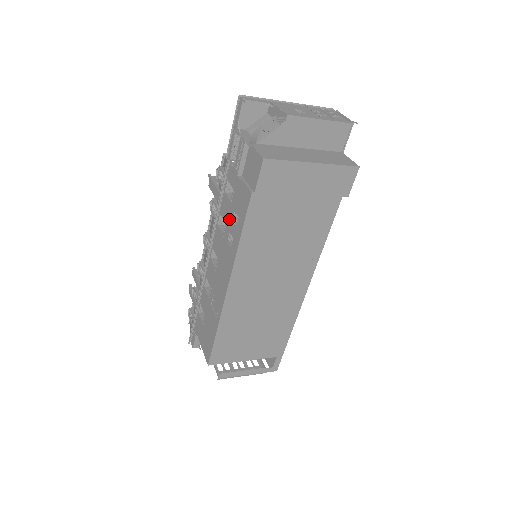
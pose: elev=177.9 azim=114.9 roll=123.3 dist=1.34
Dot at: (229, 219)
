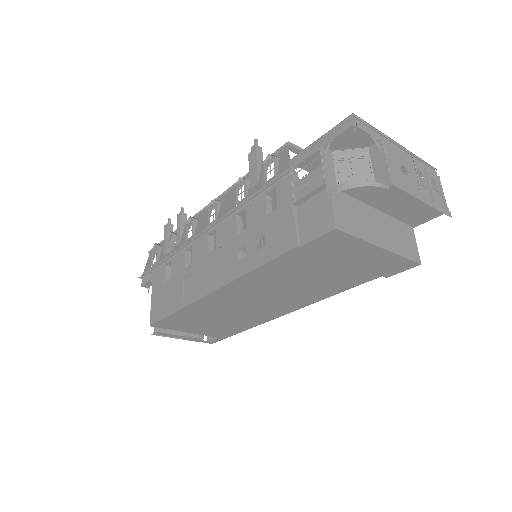
Dot at: (253, 231)
